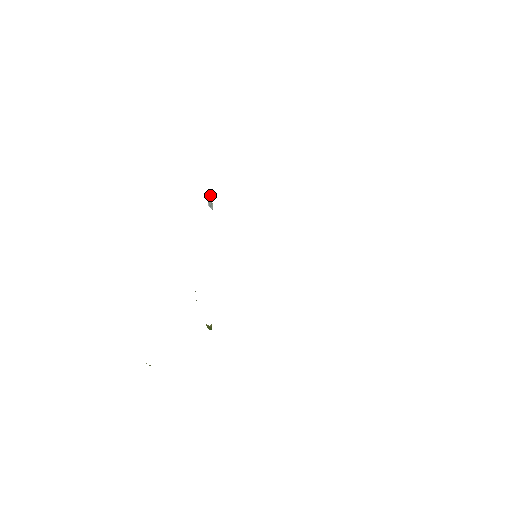
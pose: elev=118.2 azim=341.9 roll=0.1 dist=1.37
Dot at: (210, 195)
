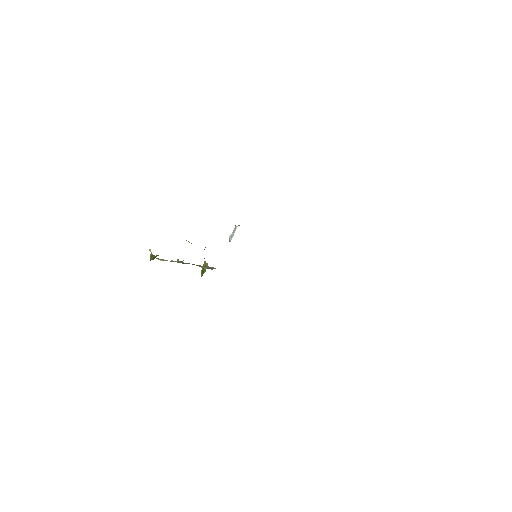
Dot at: (237, 226)
